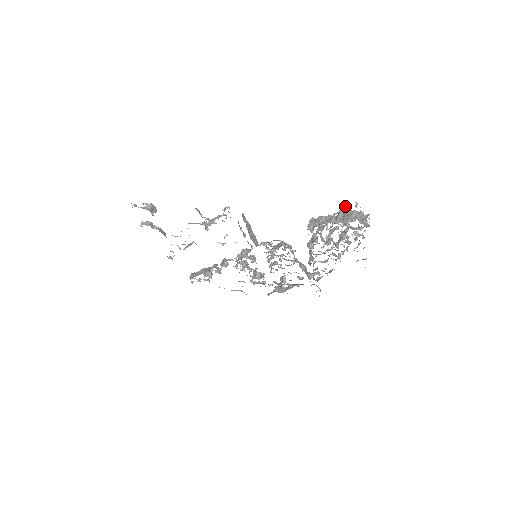
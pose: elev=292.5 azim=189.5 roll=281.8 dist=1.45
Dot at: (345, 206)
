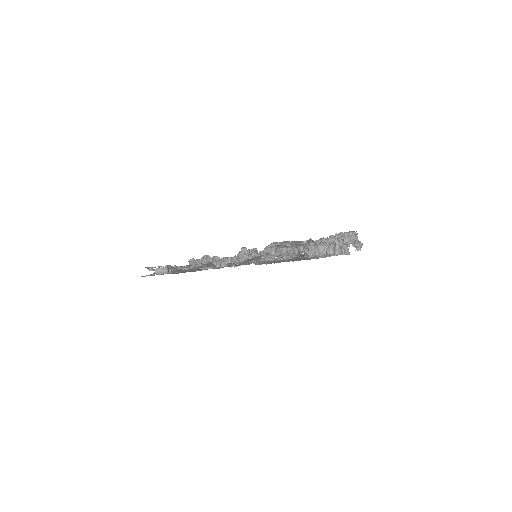
Dot at: (341, 241)
